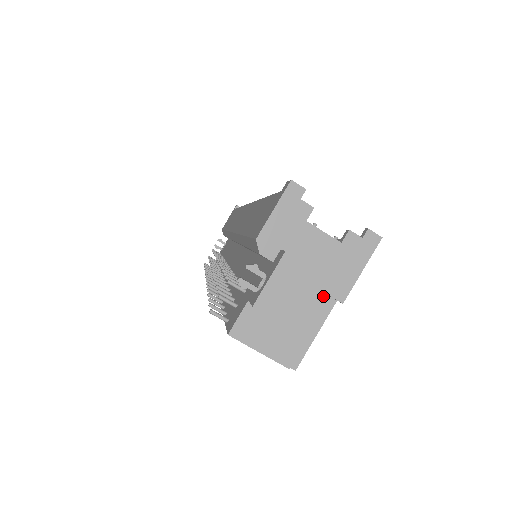
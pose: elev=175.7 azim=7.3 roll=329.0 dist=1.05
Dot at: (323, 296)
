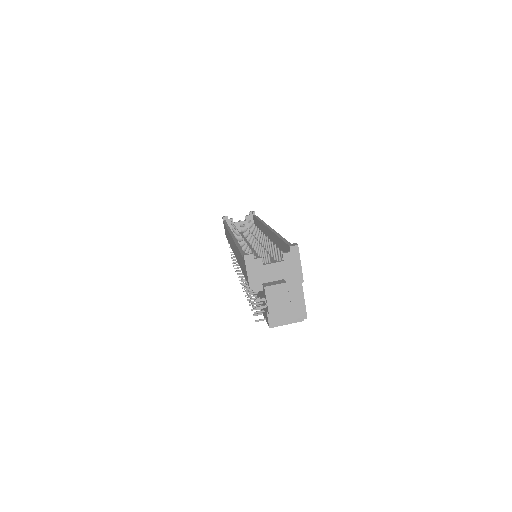
Dot at: (294, 284)
